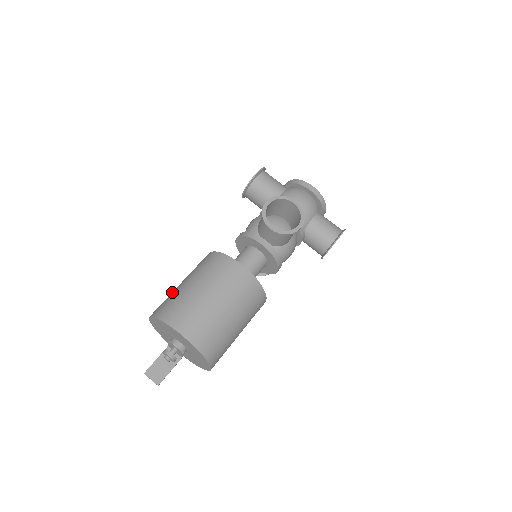
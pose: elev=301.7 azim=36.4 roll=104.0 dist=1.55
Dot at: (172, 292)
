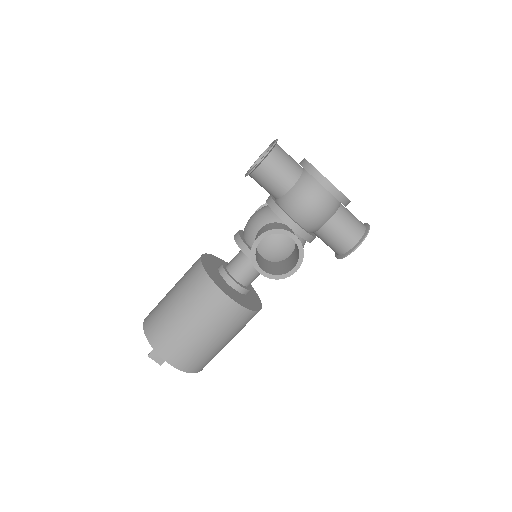
Dot at: (163, 303)
